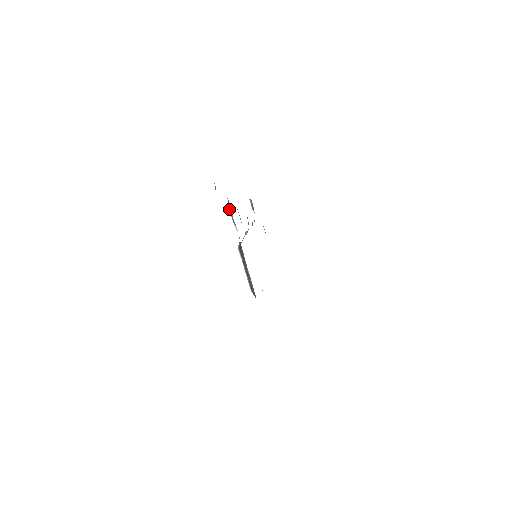
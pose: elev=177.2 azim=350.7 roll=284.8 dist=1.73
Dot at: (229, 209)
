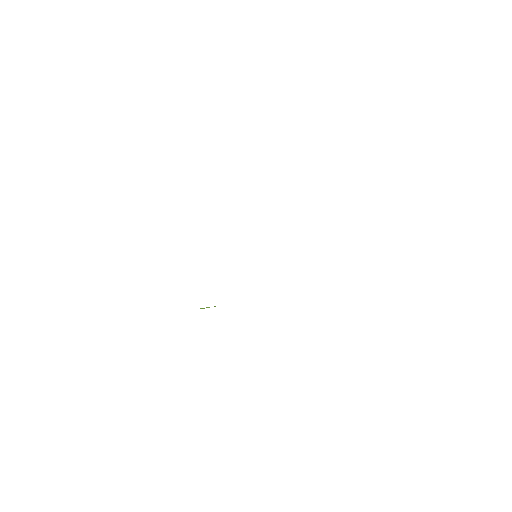
Dot at: occluded
